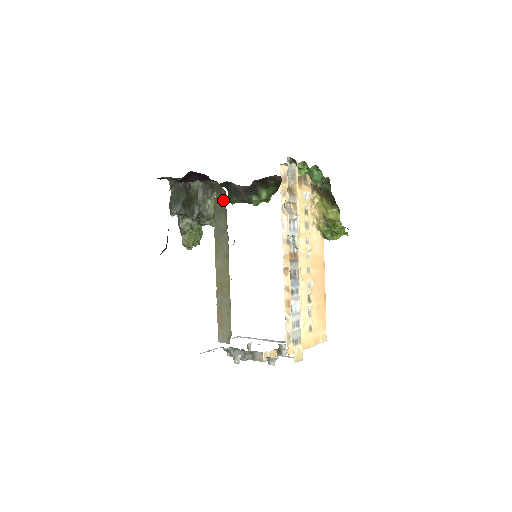
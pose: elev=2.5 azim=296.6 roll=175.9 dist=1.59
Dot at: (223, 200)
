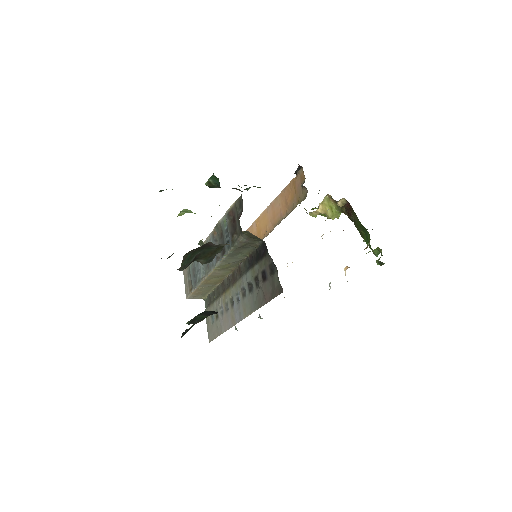
Dot at: (254, 244)
